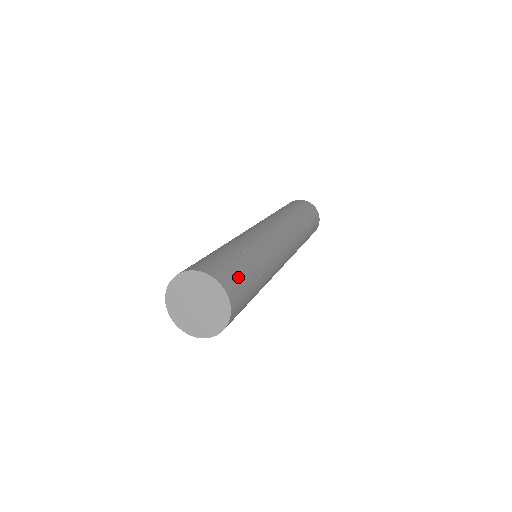
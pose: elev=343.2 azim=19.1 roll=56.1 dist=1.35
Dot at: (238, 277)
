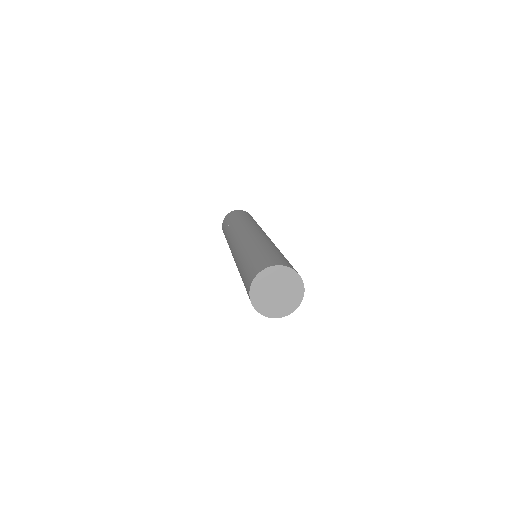
Dot at: occluded
